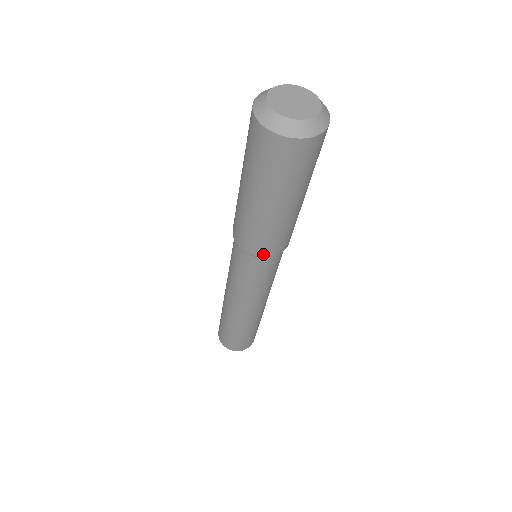
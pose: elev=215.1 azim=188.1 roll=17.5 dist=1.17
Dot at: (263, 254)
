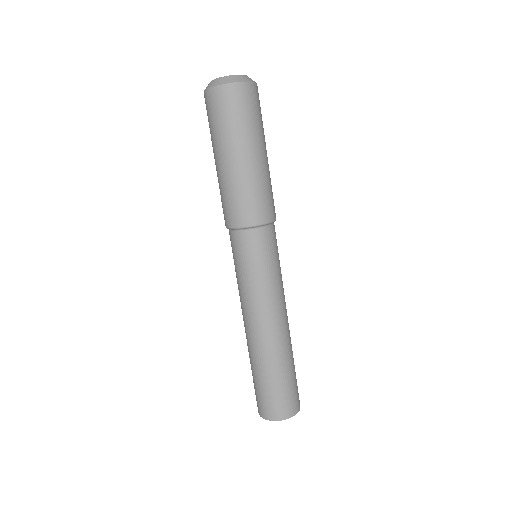
Dot at: (272, 216)
